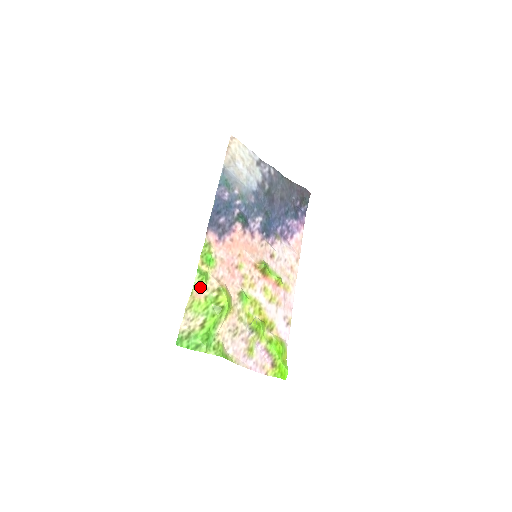
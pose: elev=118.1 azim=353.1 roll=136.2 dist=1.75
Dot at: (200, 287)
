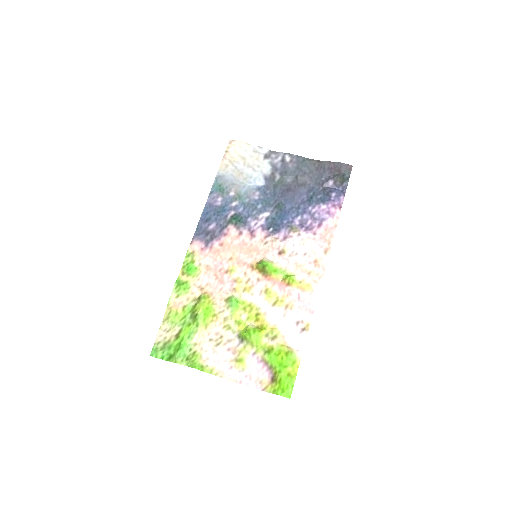
Dot at: (179, 297)
